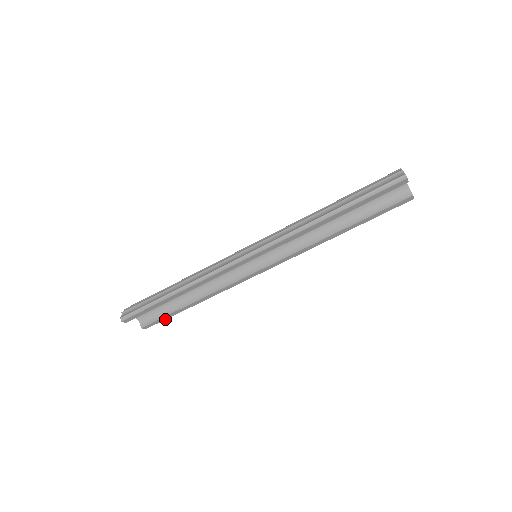
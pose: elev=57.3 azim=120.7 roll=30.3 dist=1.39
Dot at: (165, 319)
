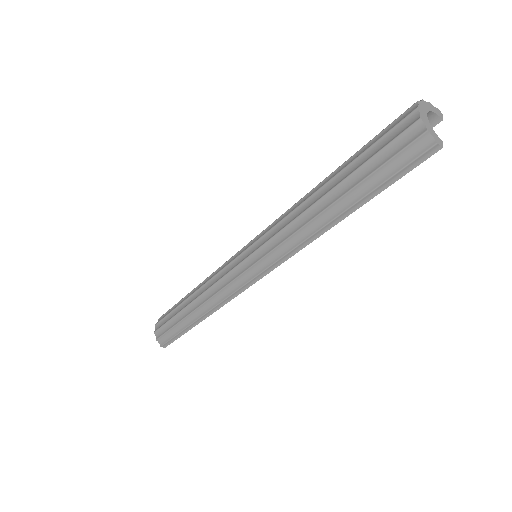
Dot at: occluded
